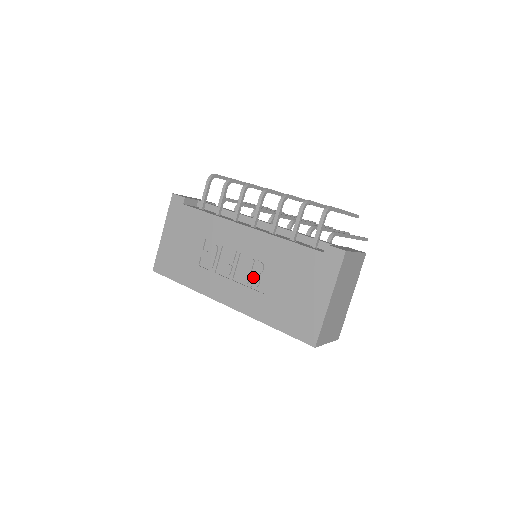
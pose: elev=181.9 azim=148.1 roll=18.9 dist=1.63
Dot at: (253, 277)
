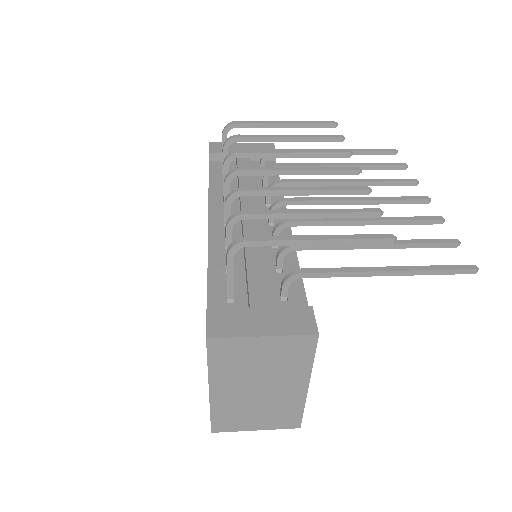
Dot at: occluded
